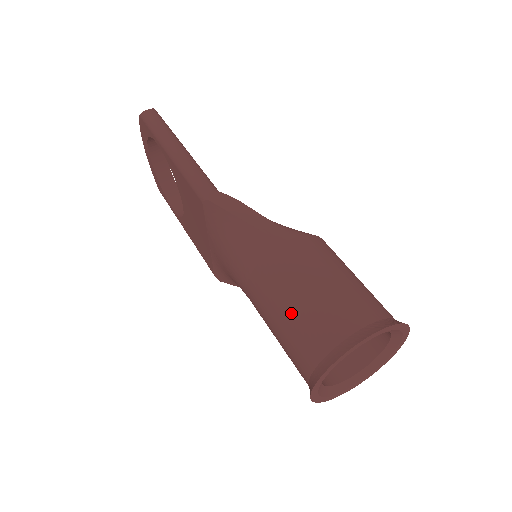
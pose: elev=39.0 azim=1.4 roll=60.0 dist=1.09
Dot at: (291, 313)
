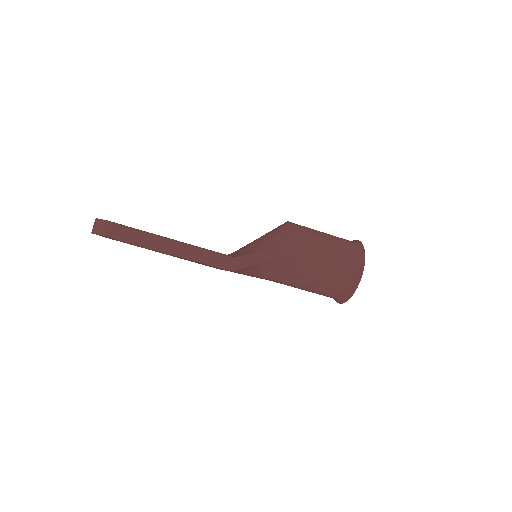
Dot at: (316, 285)
